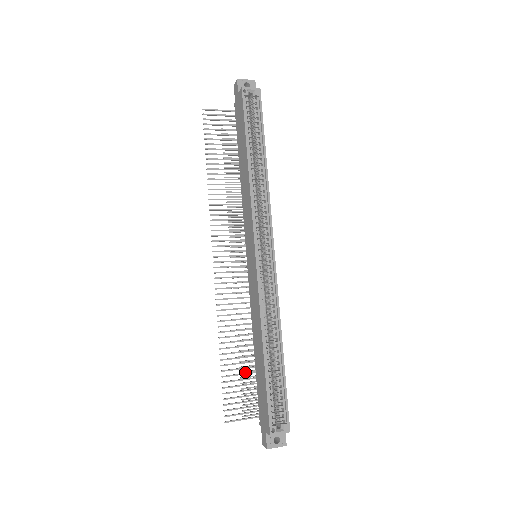
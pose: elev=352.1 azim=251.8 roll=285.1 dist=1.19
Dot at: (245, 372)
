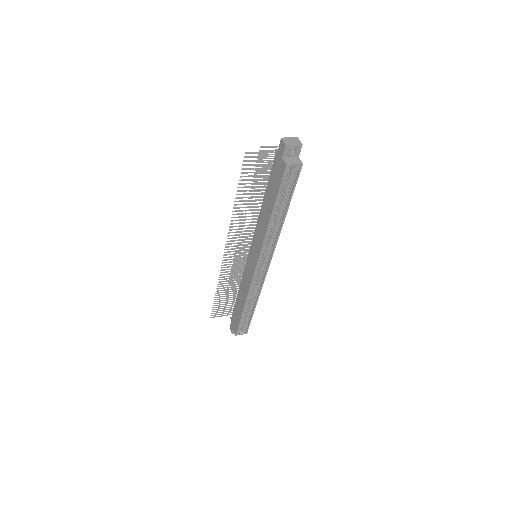
Dot at: occluded
